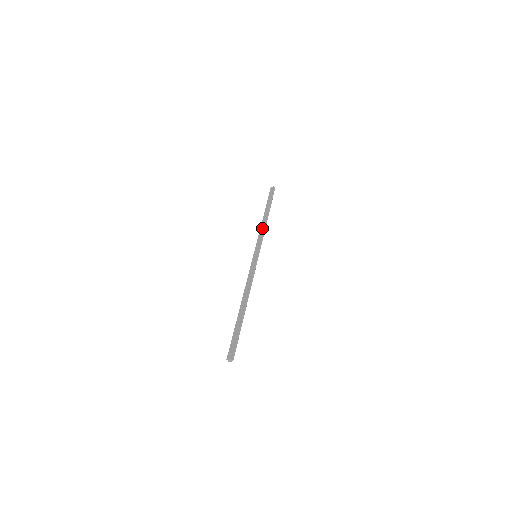
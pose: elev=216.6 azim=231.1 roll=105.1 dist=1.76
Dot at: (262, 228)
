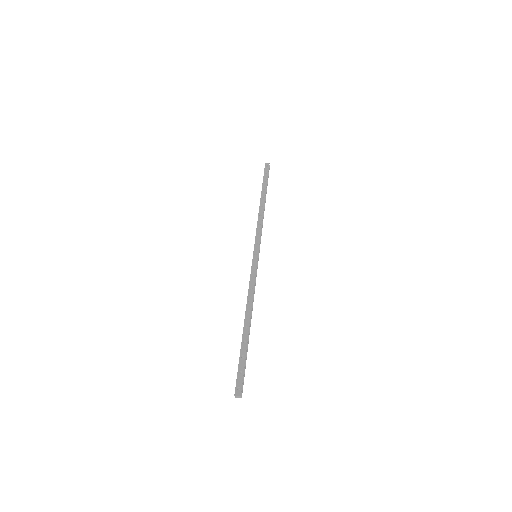
Dot at: (261, 219)
